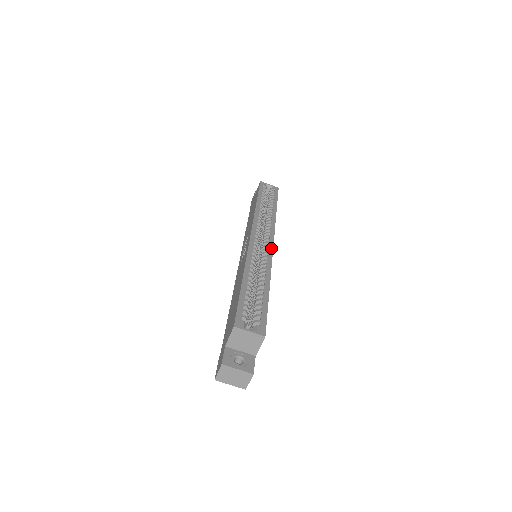
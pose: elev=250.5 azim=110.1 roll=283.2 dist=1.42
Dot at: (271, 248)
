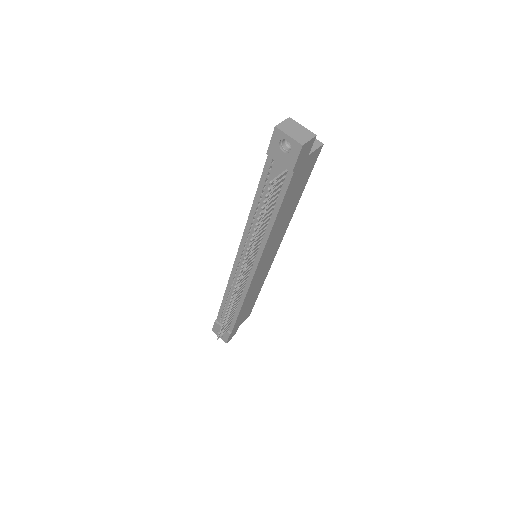
Dot at: occluded
